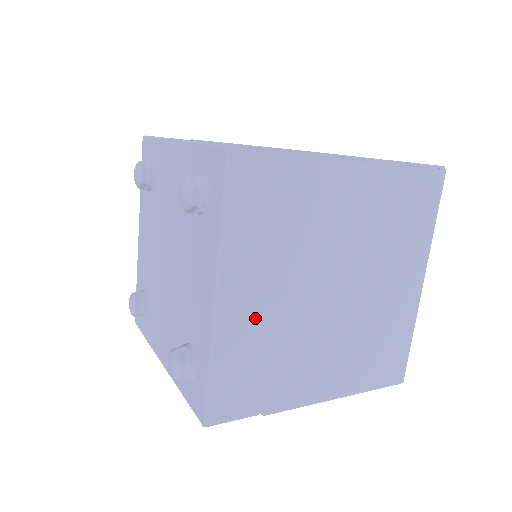
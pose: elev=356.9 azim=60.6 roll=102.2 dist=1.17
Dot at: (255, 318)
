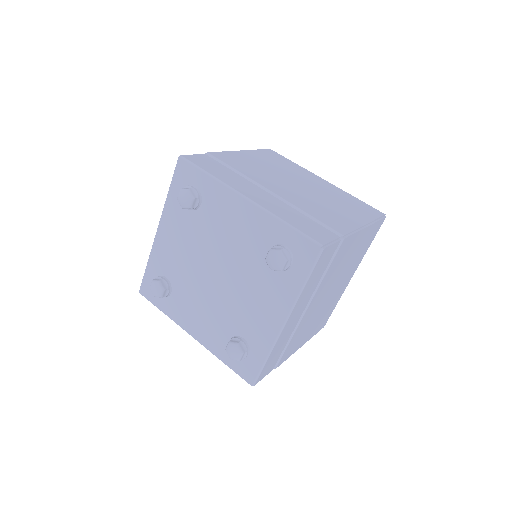
Dot at: (293, 326)
